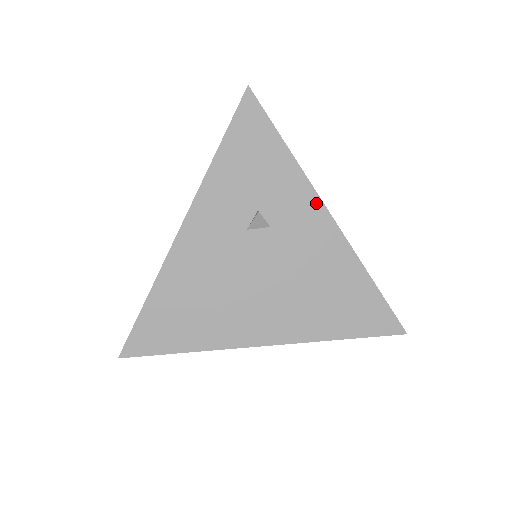
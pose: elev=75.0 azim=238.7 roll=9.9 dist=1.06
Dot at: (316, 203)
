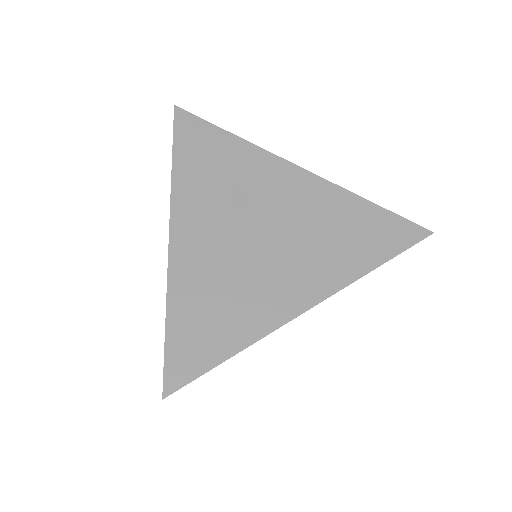
Dot at: (281, 163)
